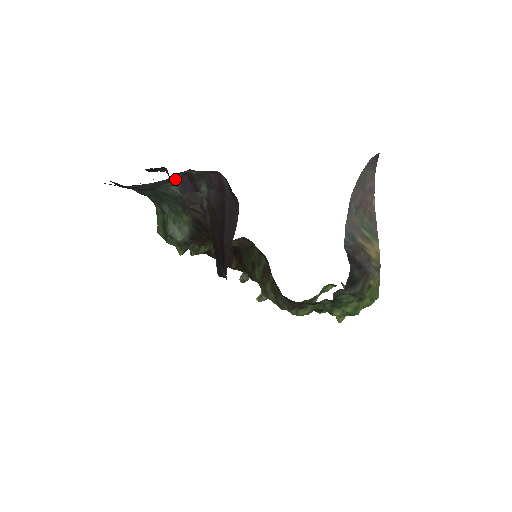
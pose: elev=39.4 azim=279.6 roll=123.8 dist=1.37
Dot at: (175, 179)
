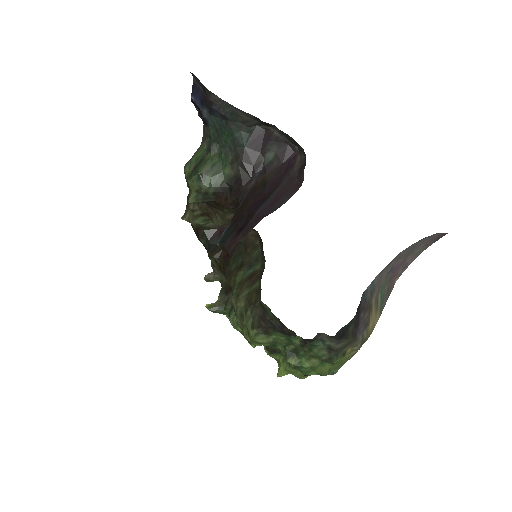
Dot at: (253, 127)
